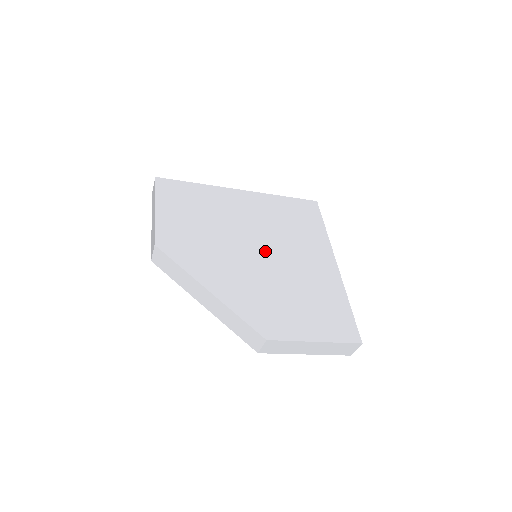
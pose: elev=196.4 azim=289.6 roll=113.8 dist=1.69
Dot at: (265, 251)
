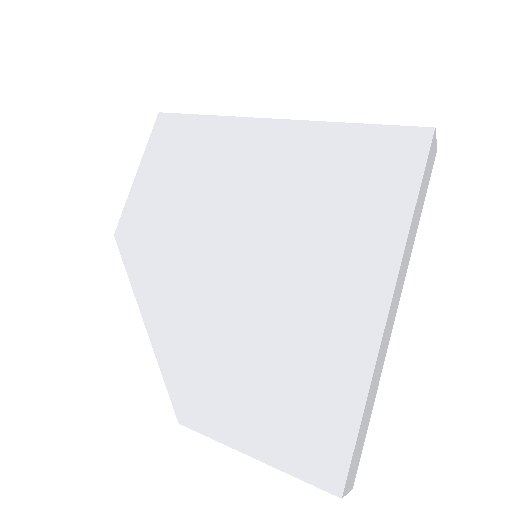
Dot at: (254, 256)
